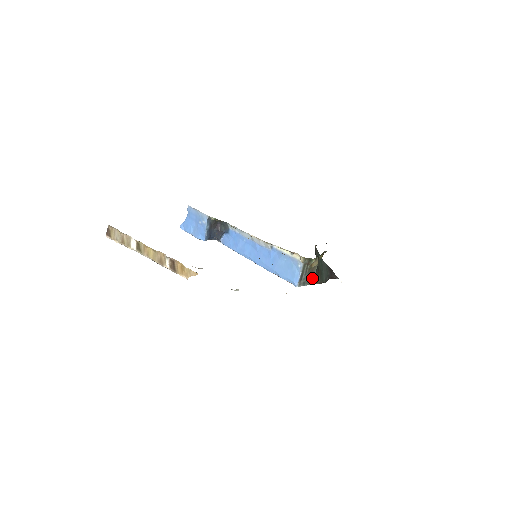
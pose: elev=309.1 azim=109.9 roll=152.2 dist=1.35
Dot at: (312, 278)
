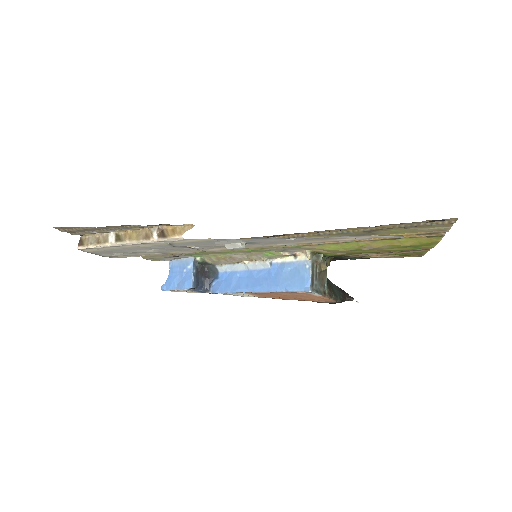
Dot at: (324, 290)
